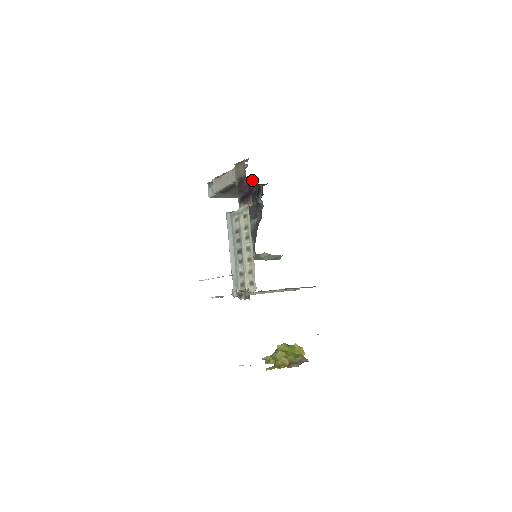
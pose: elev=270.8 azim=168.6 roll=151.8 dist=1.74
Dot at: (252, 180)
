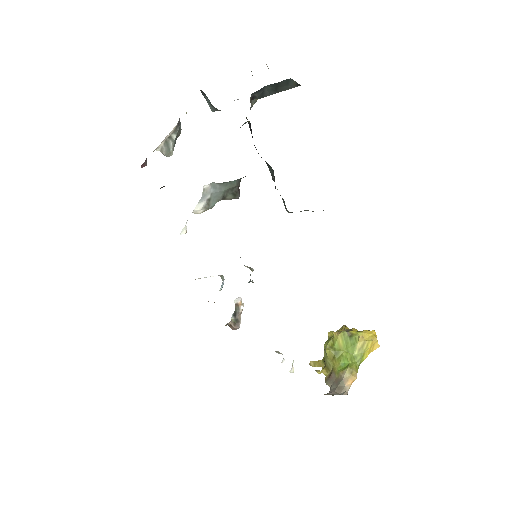
Dot at: occluded
